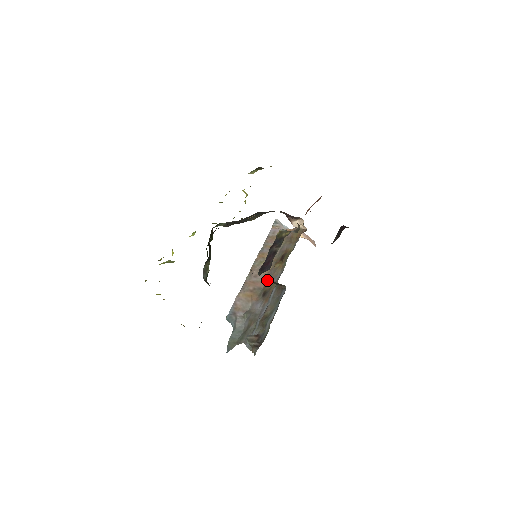
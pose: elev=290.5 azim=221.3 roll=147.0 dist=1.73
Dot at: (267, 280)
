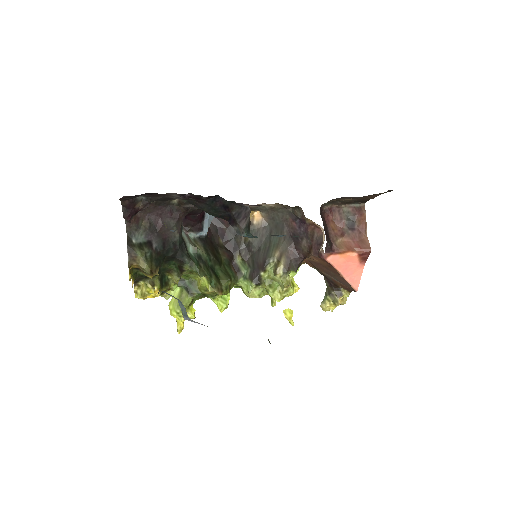
Dot at: occluded
